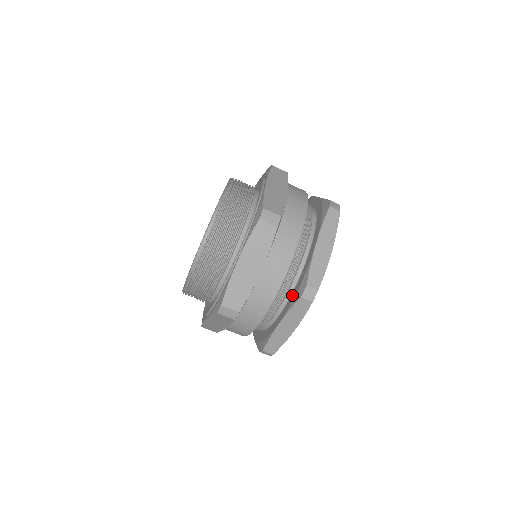
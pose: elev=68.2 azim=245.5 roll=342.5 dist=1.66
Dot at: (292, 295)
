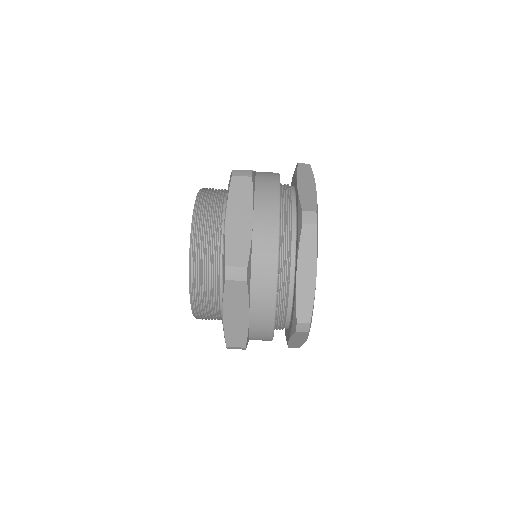
Dot at: (291, 319)
